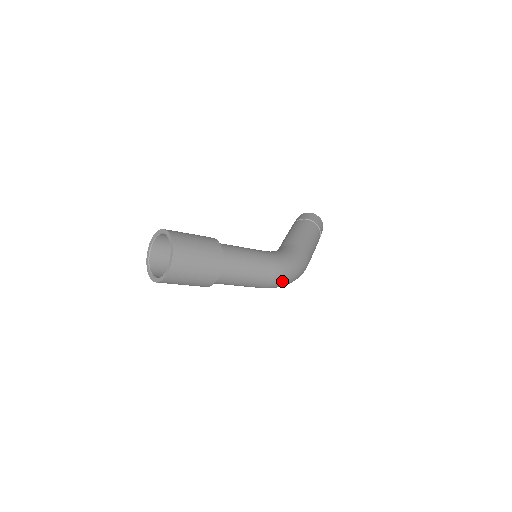
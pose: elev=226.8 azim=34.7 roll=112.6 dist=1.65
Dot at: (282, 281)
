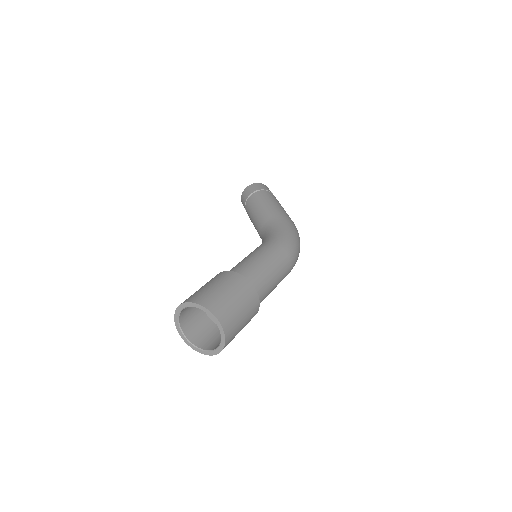
Dot at: (296, 255)
